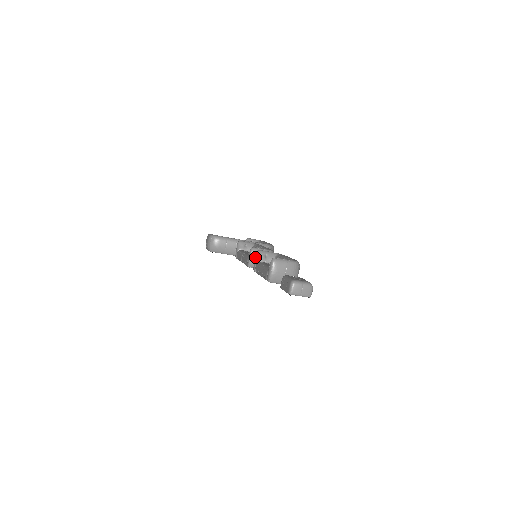
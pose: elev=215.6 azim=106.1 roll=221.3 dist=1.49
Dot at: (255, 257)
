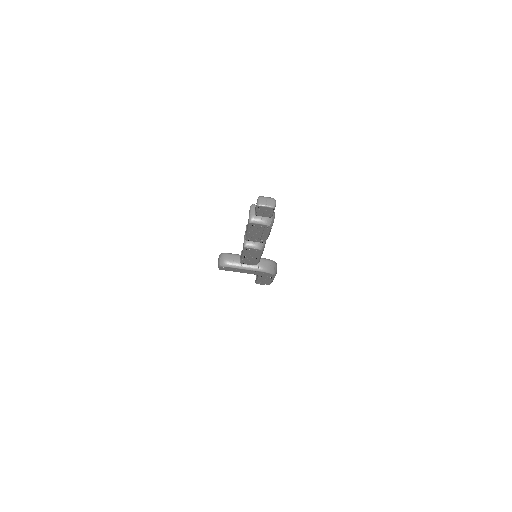
Dot at: (246, 229)
